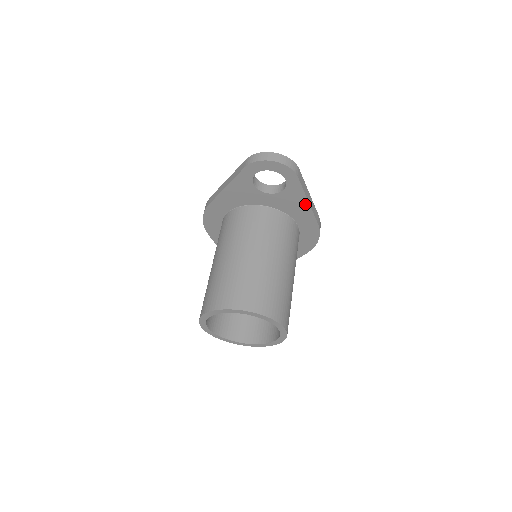
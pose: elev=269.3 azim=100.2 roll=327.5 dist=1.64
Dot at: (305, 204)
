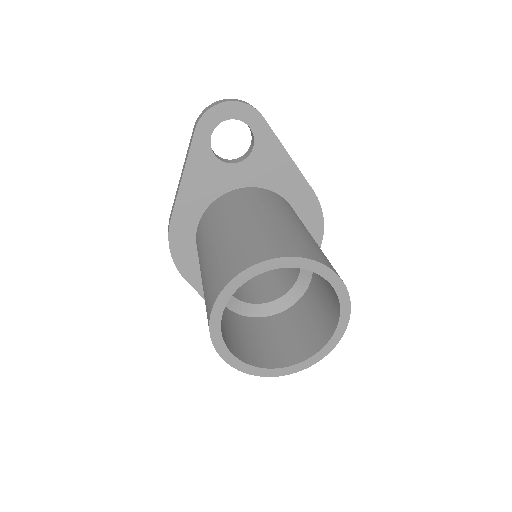
Dot at: (286, 161)
